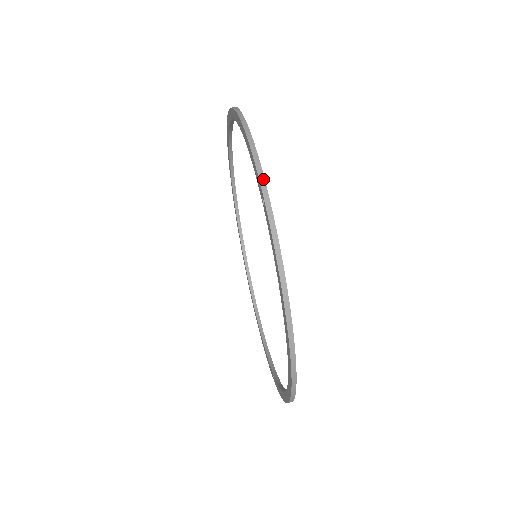
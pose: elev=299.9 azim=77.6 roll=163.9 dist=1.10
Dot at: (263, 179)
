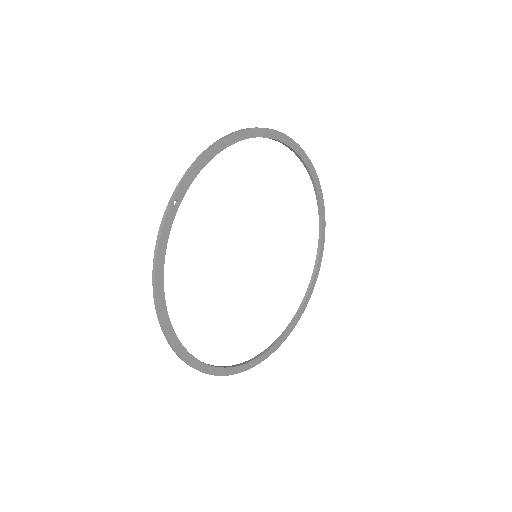
Dot at: (179, 186)
